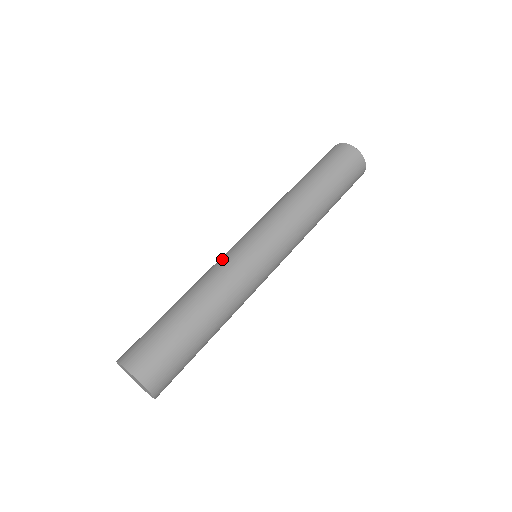
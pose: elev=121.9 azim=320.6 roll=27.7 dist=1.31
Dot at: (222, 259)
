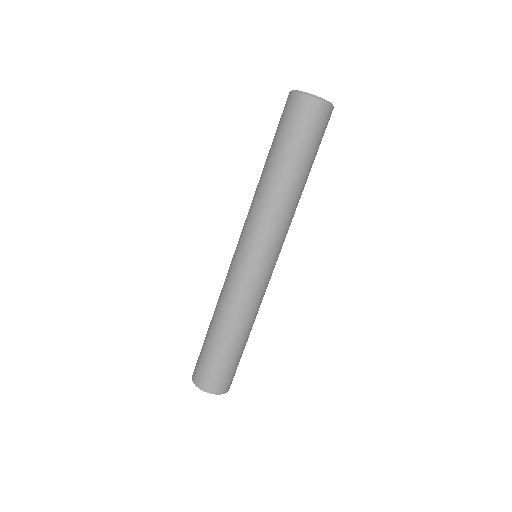
Dot at: (226, 276)
